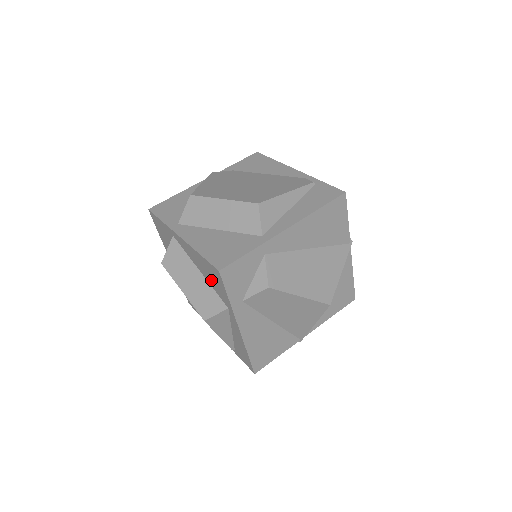
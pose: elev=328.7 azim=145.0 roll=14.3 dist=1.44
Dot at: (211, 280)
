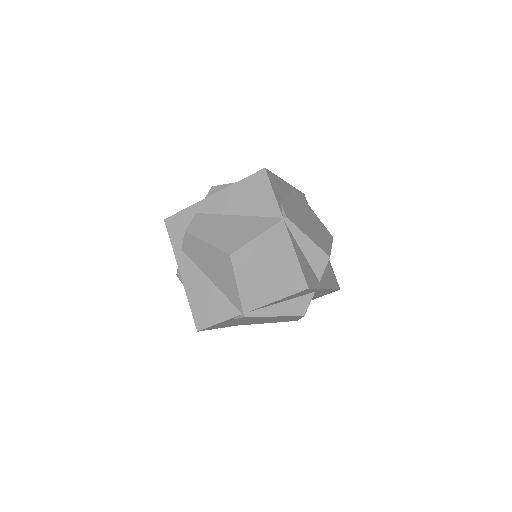
Dot at: occluded
